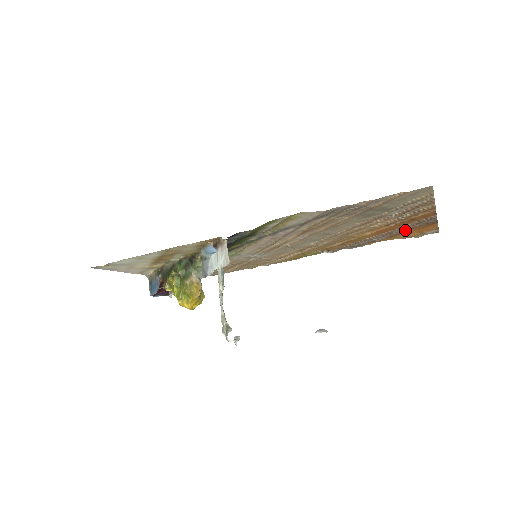
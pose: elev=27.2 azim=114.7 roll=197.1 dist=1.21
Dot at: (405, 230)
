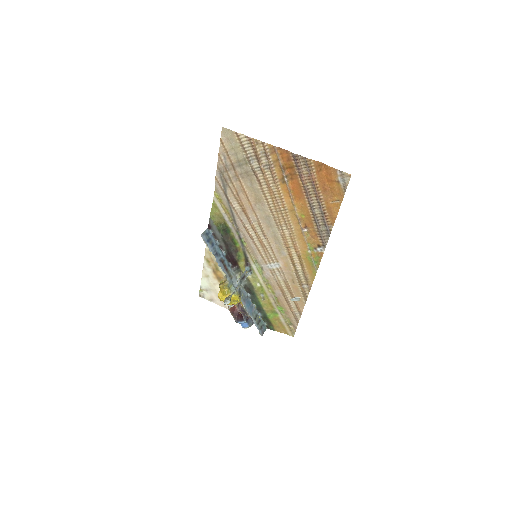
Dot at: (313, 184)
